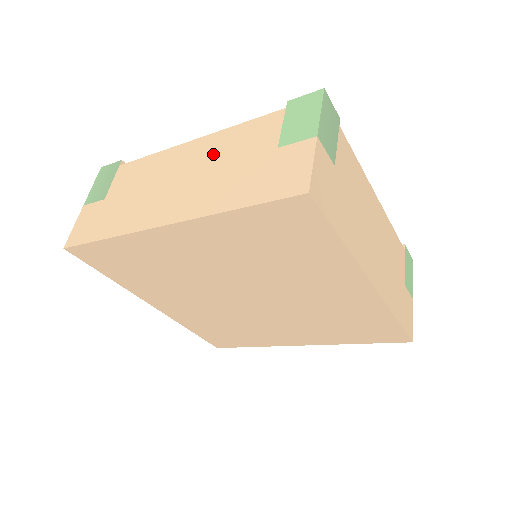
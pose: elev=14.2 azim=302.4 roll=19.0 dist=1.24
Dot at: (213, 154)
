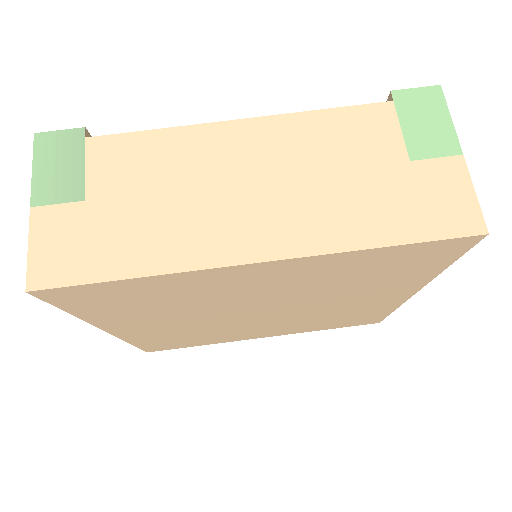
Dot at: occluded
